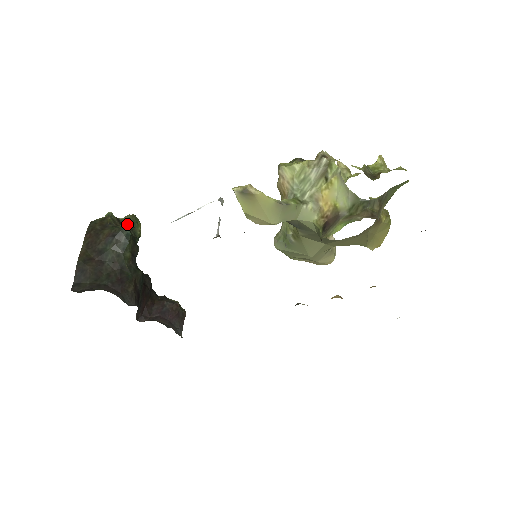
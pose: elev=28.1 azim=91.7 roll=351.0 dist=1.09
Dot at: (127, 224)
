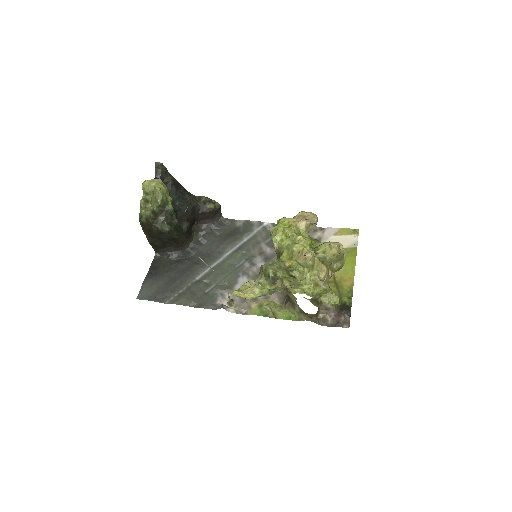
Dot at: (161, 211)
